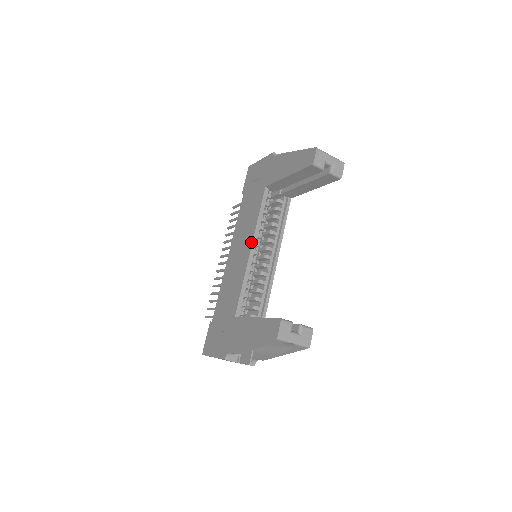
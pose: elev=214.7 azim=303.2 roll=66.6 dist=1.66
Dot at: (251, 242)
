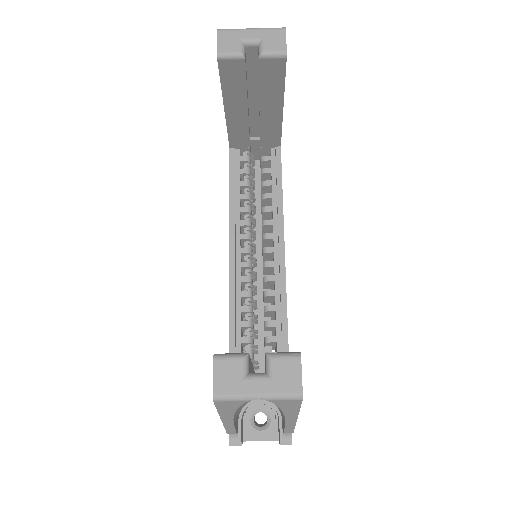
Dot at: (229, 237)
